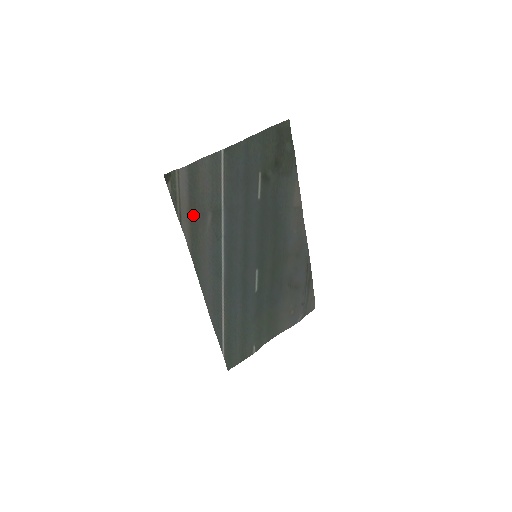
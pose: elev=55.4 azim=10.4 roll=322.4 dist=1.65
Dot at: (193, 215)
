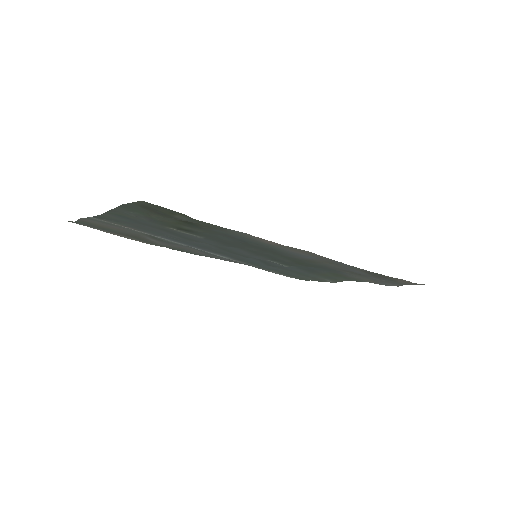
Dot at: (133, 236)
